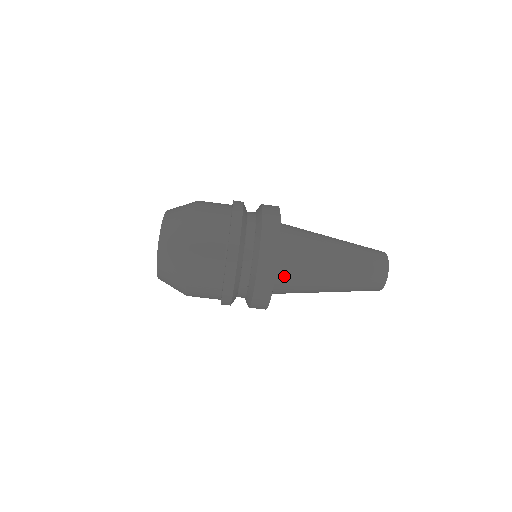
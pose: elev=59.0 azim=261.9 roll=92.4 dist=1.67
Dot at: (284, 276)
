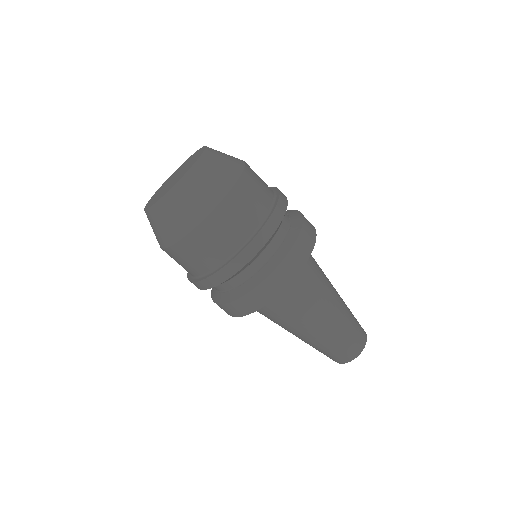
Dot at: (290, 288)
